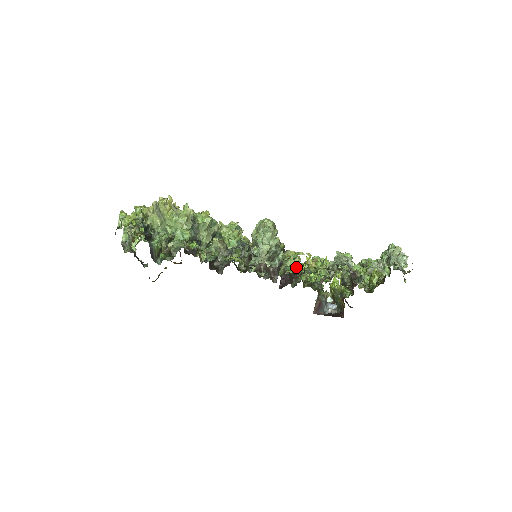
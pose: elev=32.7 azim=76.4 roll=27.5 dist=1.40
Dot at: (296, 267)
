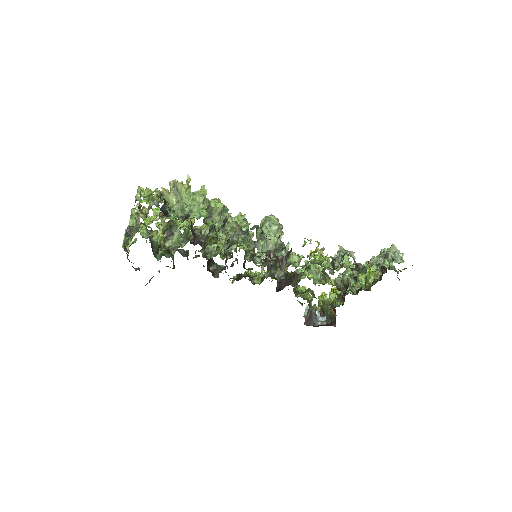
Dot at: (303, 257)
